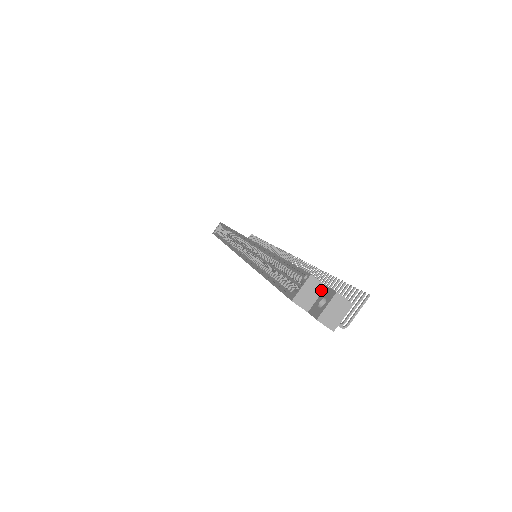
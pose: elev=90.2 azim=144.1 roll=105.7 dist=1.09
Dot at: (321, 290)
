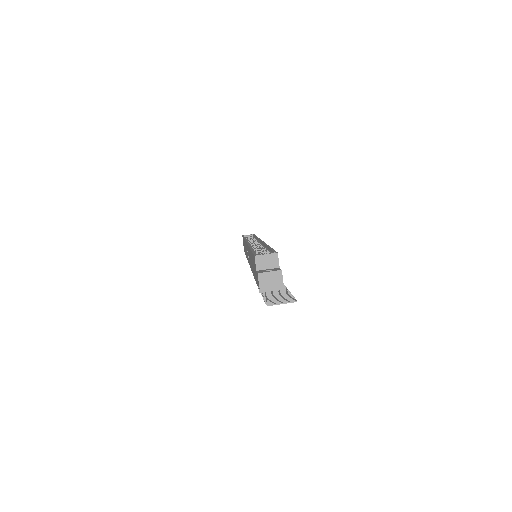
Dot at: (275, 267)
